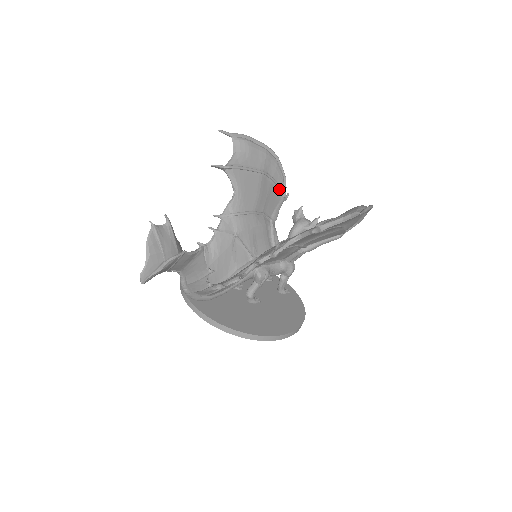
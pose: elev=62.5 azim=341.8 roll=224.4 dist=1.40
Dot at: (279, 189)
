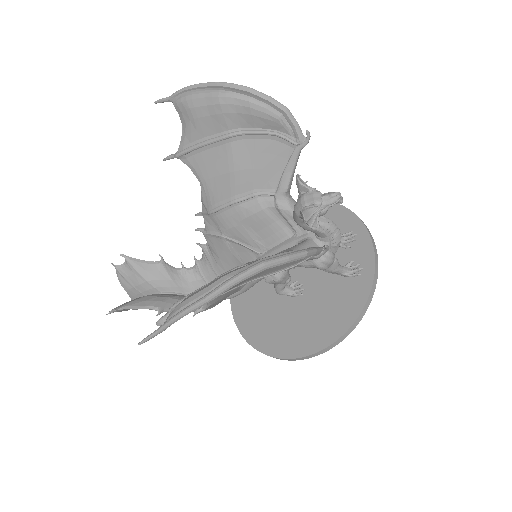
Dot at: (280, 137)
